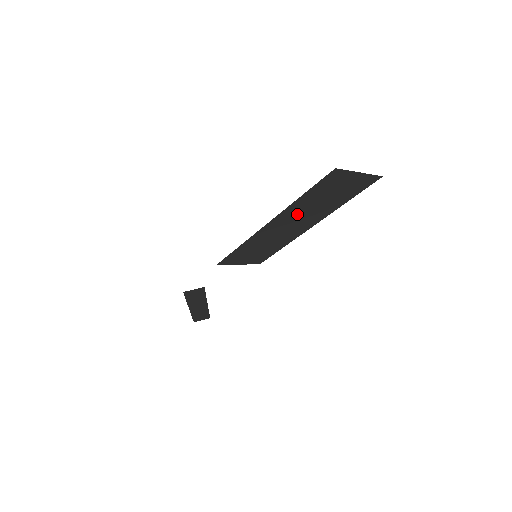
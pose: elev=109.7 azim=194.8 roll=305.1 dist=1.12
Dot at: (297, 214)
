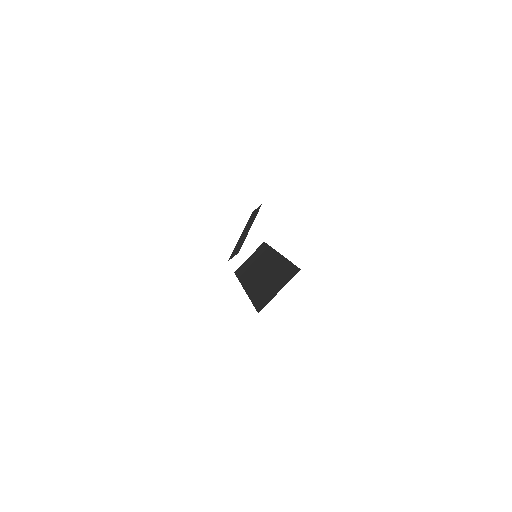
Dot at: (259, 281)
